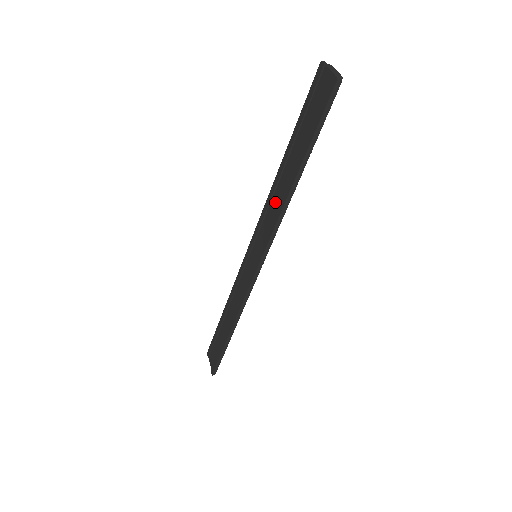
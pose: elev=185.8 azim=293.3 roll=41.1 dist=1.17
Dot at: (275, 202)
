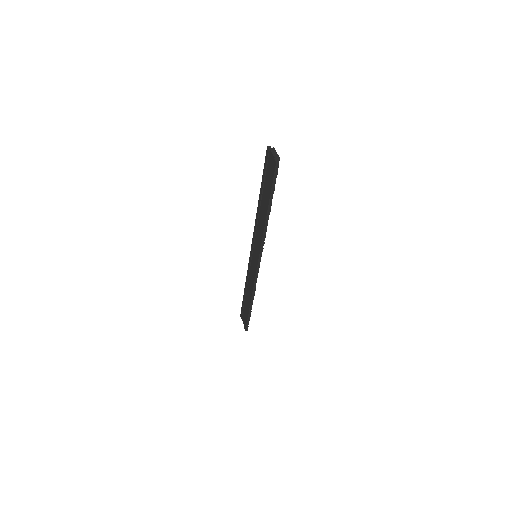
Dot at: (260, 225)
